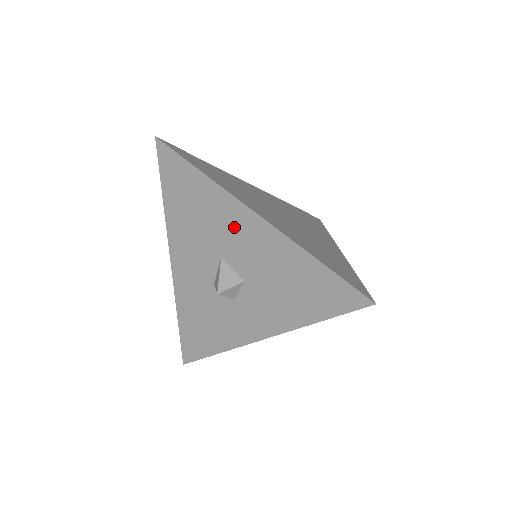
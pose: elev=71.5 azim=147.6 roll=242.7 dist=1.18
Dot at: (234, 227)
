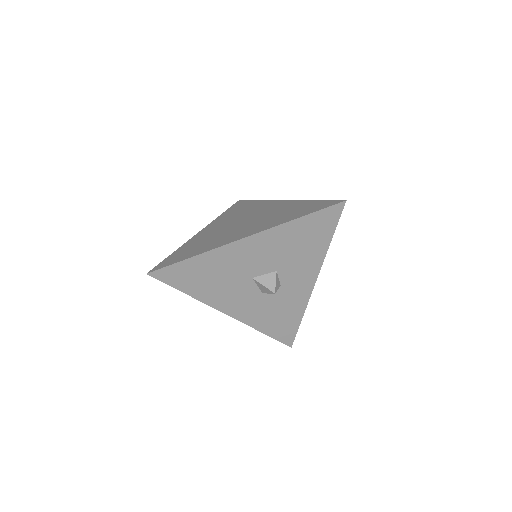
Dot at: (242, 257)
